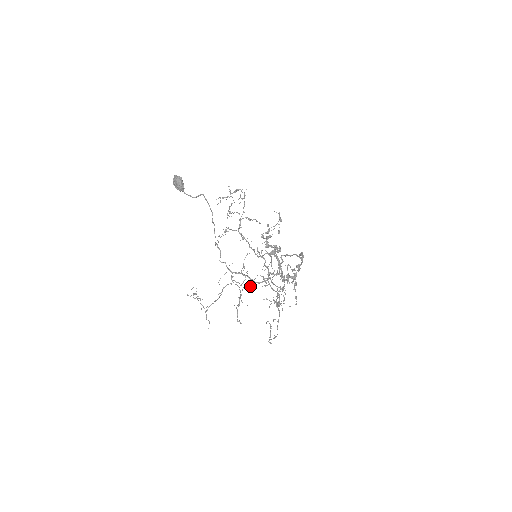
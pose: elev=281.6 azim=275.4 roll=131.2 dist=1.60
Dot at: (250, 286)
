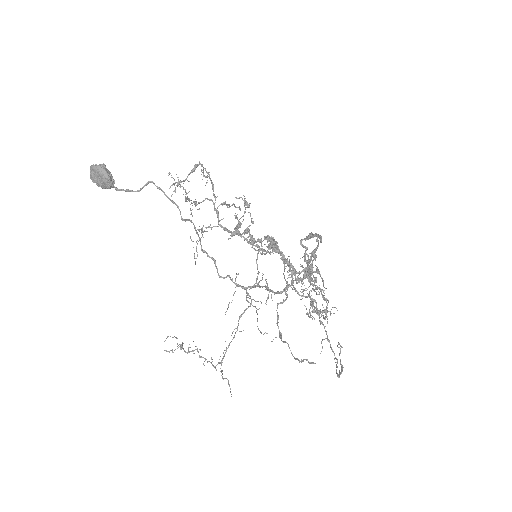
Dot at: (286, 299)
